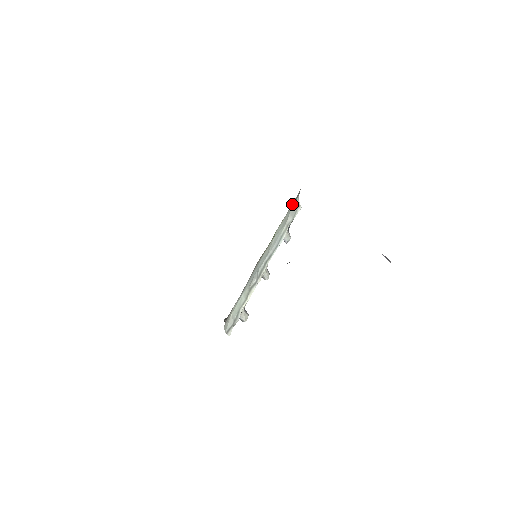
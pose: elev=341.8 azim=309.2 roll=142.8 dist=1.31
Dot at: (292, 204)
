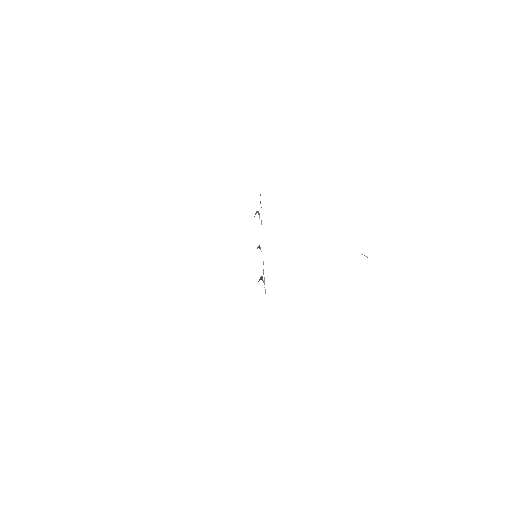
Dot at: occluded
